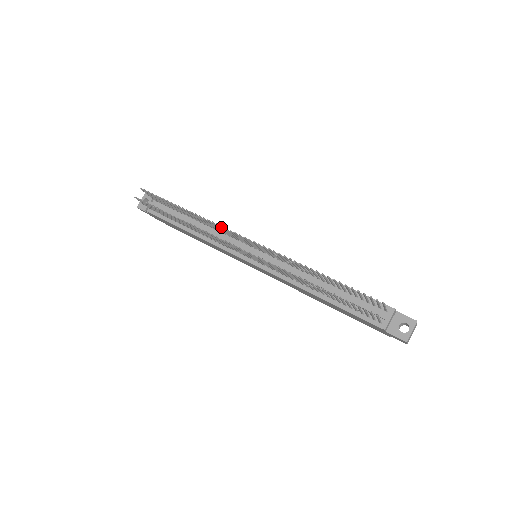
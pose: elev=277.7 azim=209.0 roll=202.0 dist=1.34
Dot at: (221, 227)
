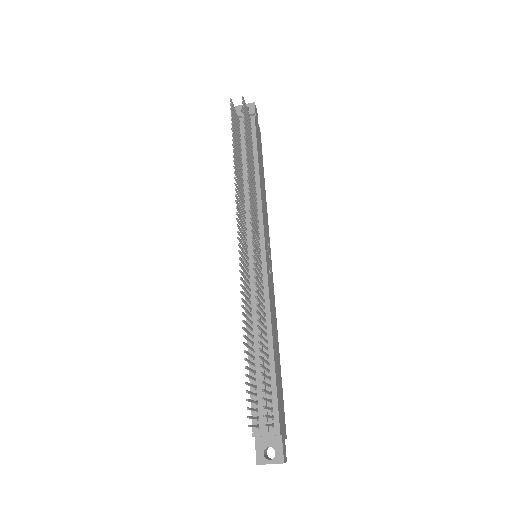
Dot at: (249, 205)
